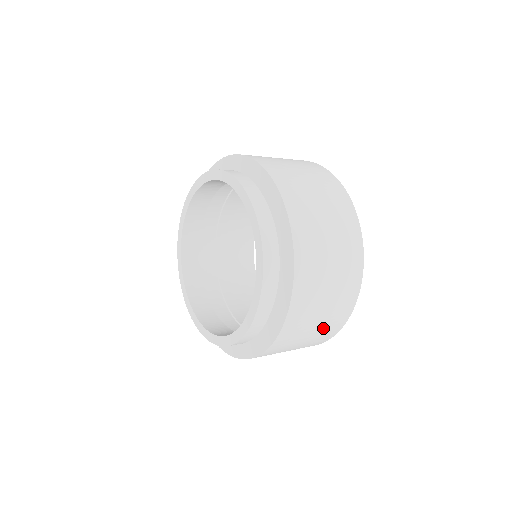
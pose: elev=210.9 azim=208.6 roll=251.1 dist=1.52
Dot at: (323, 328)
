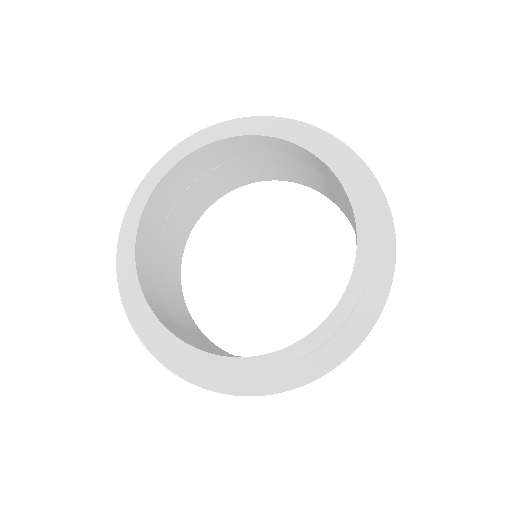
Dot at: occluded
